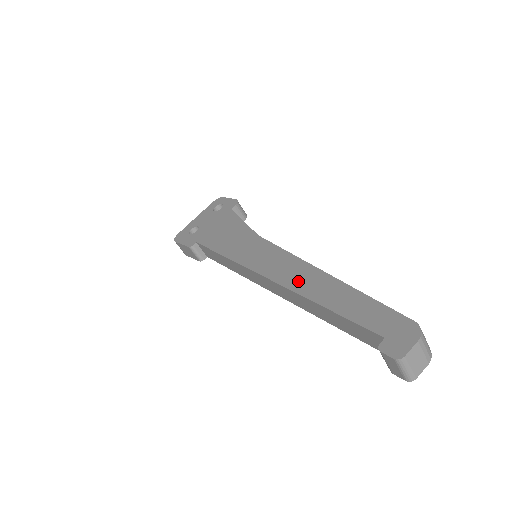
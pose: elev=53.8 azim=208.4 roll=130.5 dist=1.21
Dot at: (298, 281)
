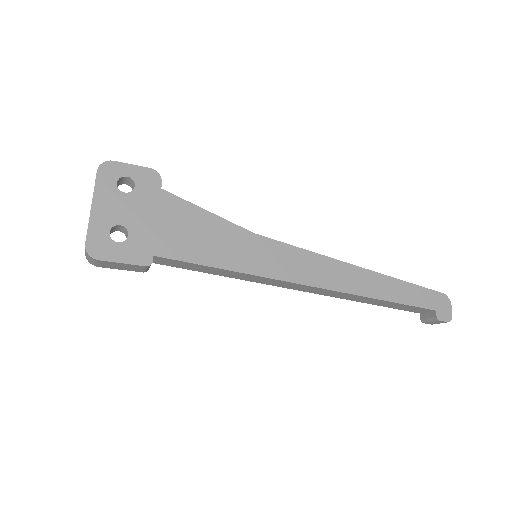
Dot at: (349, 283)
